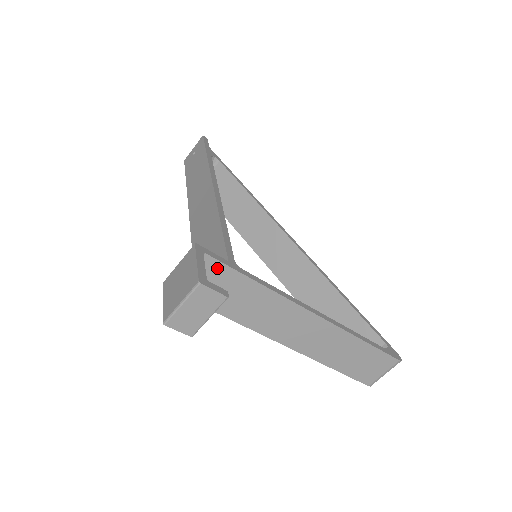
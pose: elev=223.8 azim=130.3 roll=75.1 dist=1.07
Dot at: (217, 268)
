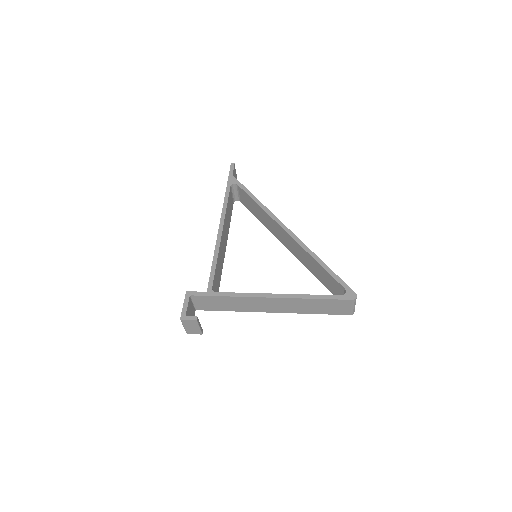
Dot at: (202, 298)
